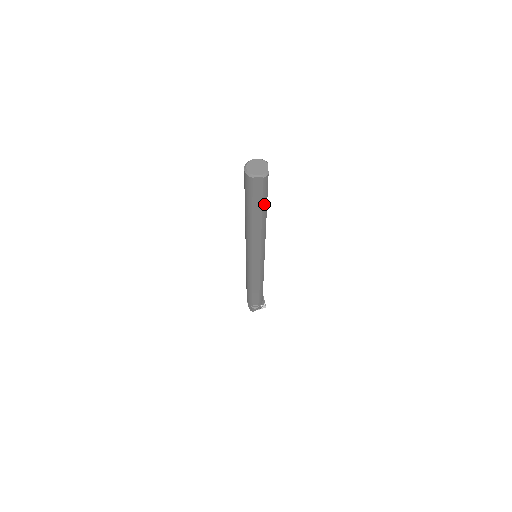
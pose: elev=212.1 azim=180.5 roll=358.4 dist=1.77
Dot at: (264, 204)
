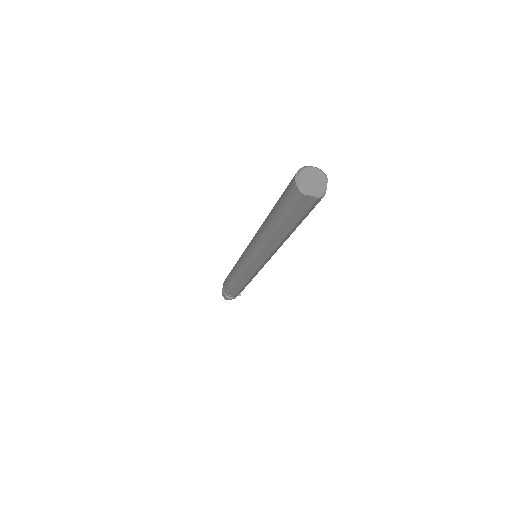
Dot at: (300, 221)
